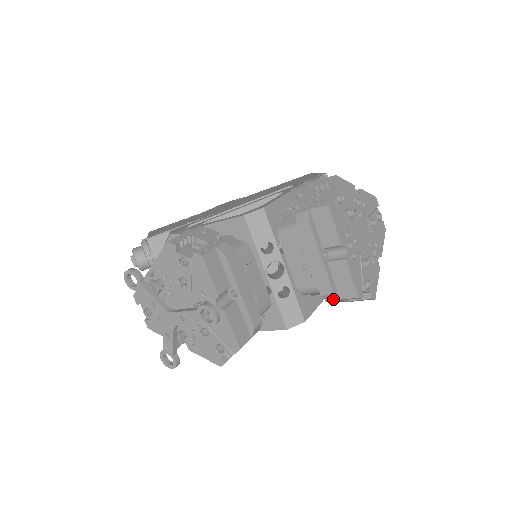
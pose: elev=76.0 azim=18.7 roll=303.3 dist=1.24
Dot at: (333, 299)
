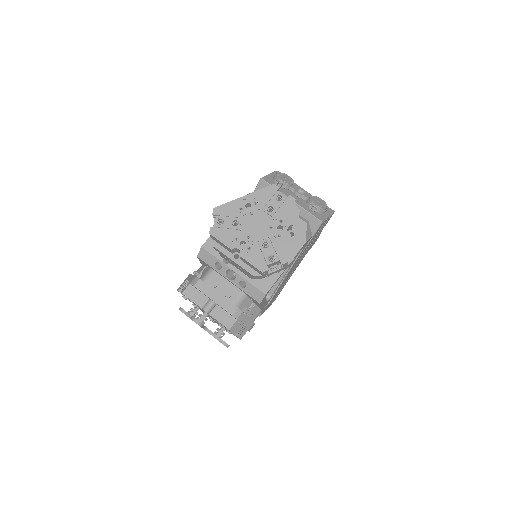
Dot at: (261, 277)
